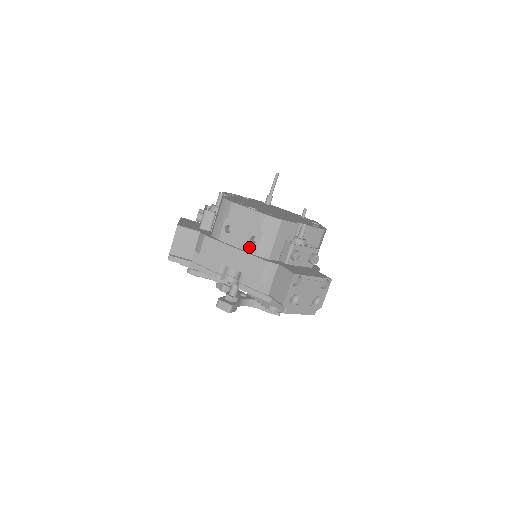
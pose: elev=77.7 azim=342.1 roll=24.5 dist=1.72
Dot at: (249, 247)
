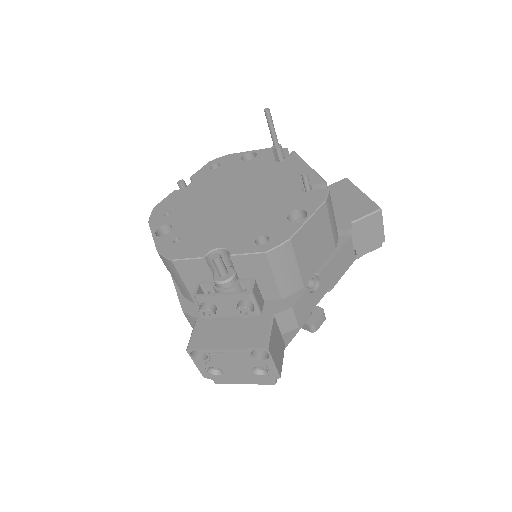
Dot at: occluded
